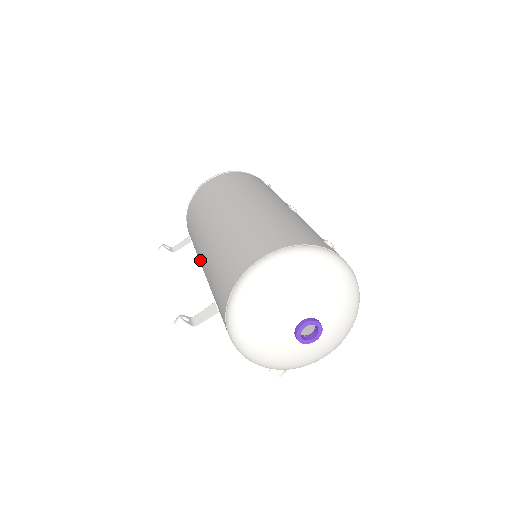
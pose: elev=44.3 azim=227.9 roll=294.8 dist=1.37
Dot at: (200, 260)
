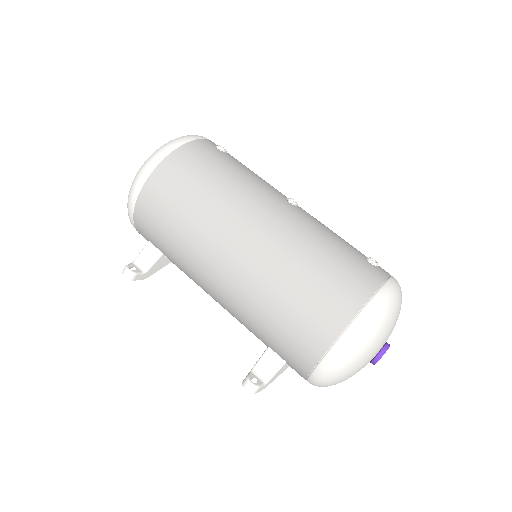
Dot at: (203, 286)
